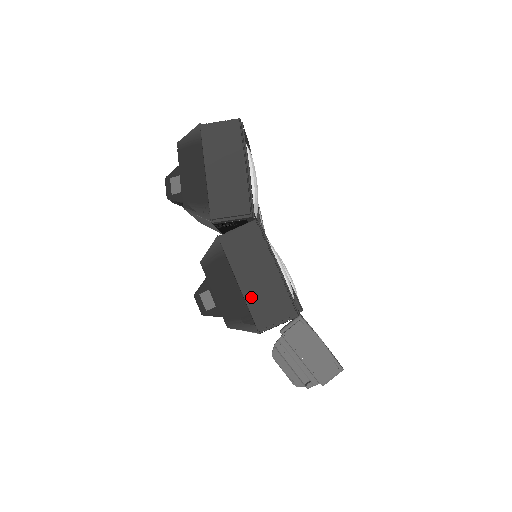
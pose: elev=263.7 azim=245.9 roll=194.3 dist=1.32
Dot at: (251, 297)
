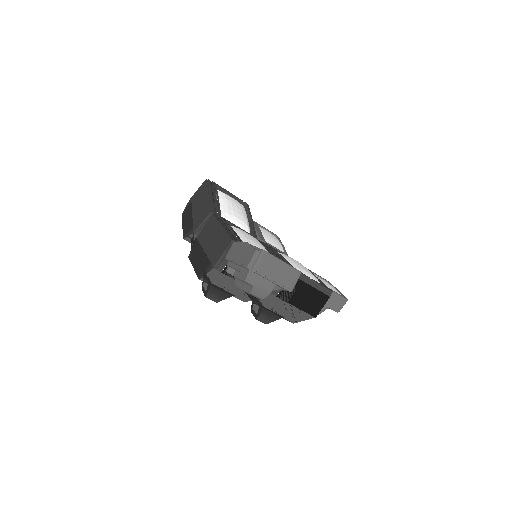
Dot at: (210, 252)
